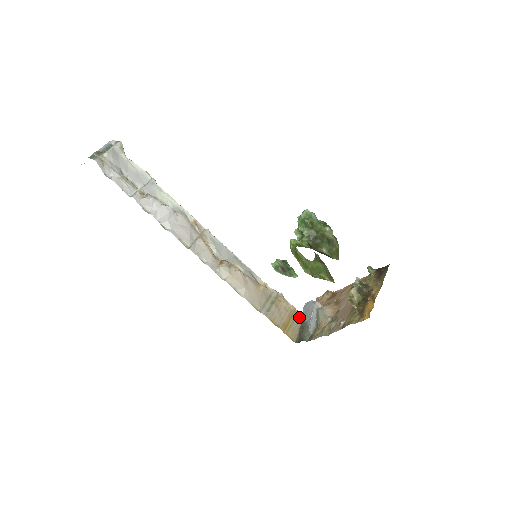
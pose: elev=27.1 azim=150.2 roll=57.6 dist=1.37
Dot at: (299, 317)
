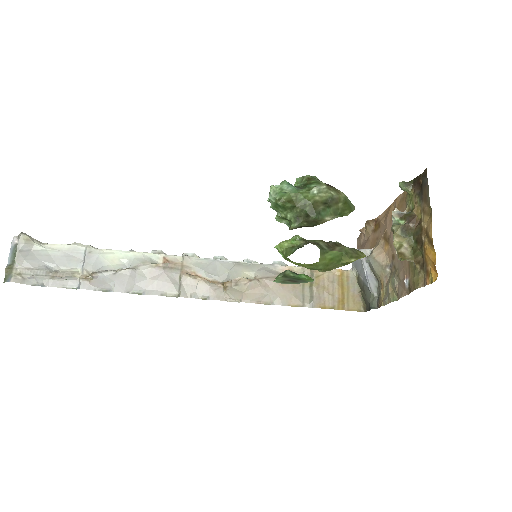
Dot at: (351, 277)
